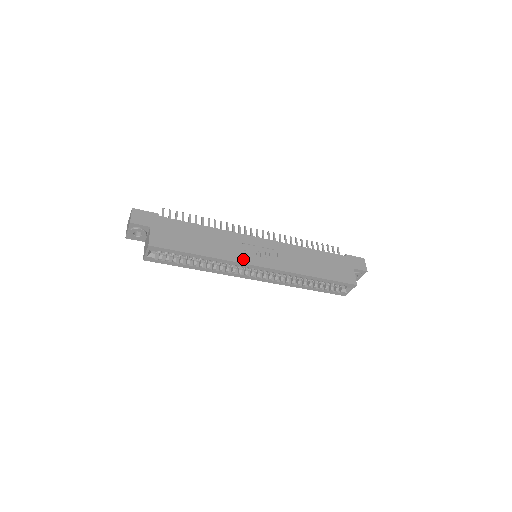
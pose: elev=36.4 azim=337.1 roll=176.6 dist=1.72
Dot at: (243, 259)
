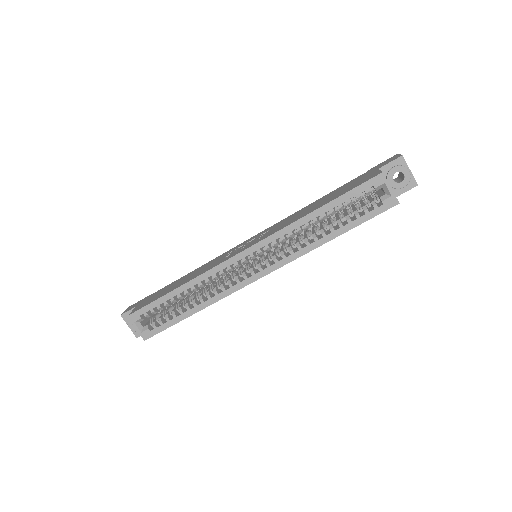
Dot at: (222, 261)
